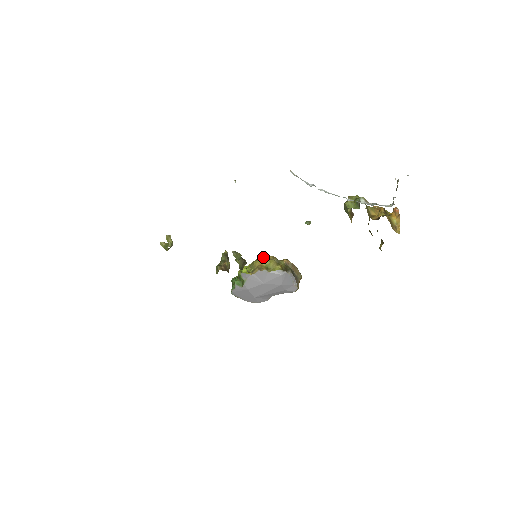
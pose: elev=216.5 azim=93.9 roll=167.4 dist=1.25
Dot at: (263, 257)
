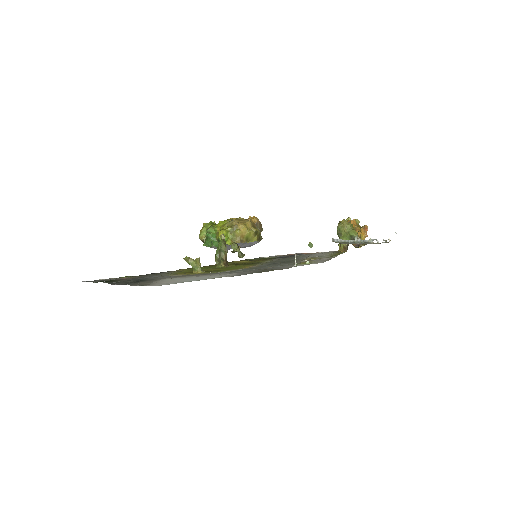
Dot at: (245, 228)
